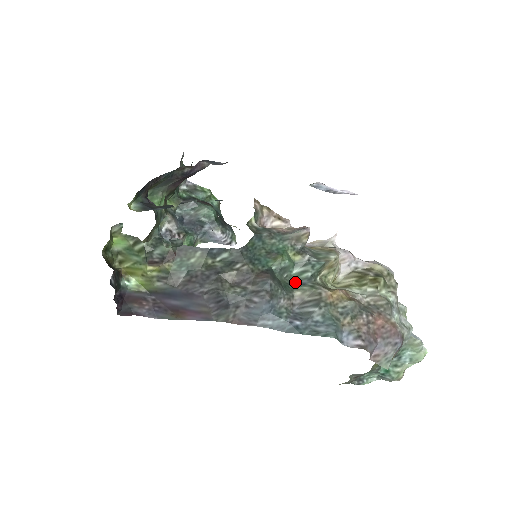
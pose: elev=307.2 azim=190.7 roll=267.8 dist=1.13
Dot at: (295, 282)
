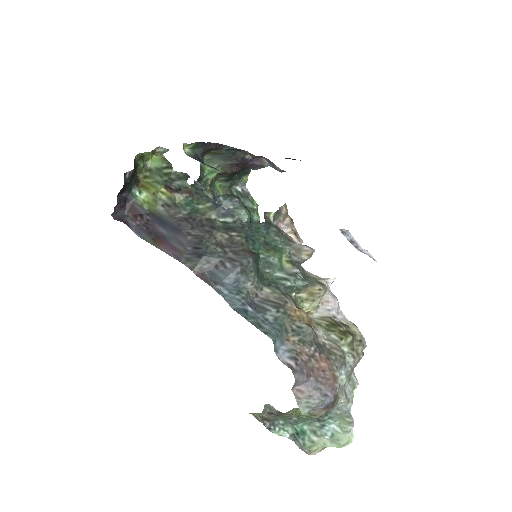
Dot at: (272, 282)
